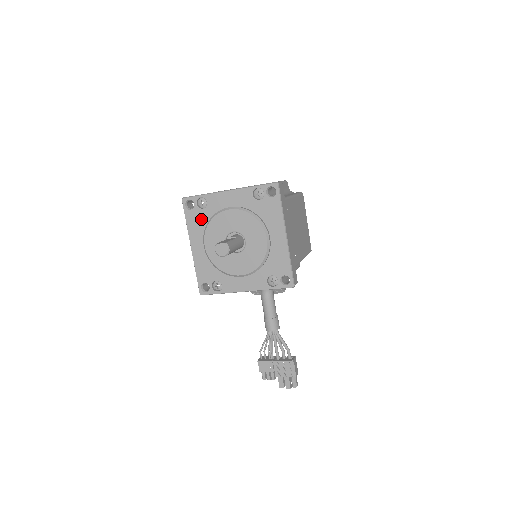
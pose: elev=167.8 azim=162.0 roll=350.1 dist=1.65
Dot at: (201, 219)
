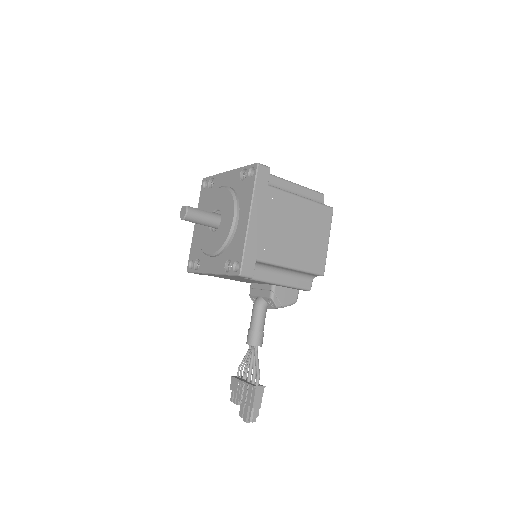
Dot at: (207, 198)
